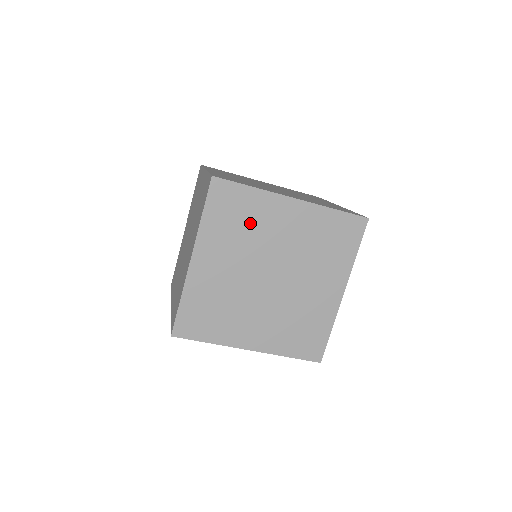
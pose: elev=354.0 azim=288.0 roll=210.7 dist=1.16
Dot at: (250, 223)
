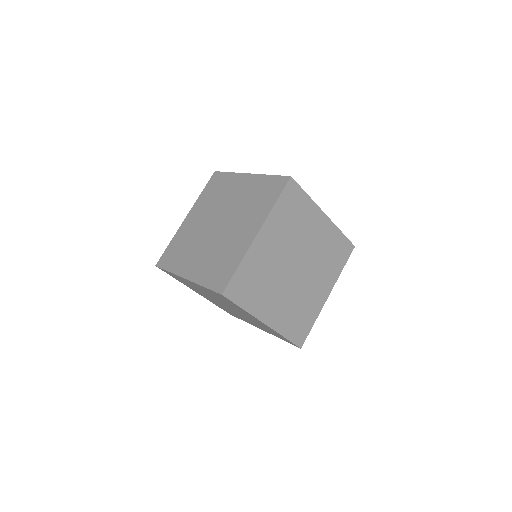
Dot at: (299, 221)
